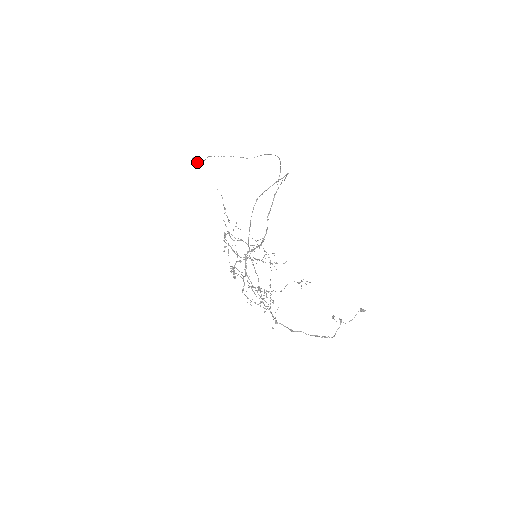
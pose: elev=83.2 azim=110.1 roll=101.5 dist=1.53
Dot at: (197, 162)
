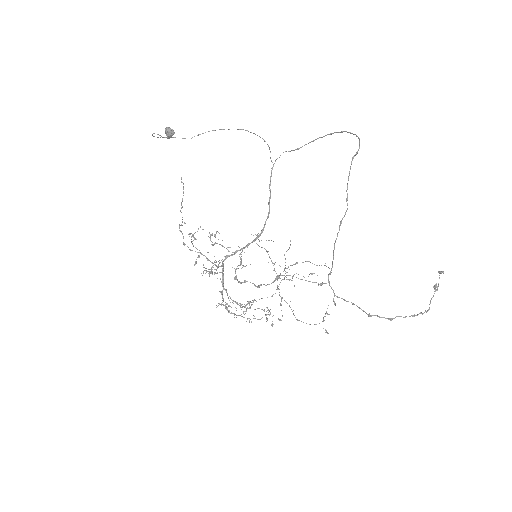
Dot at: (172, 135)
